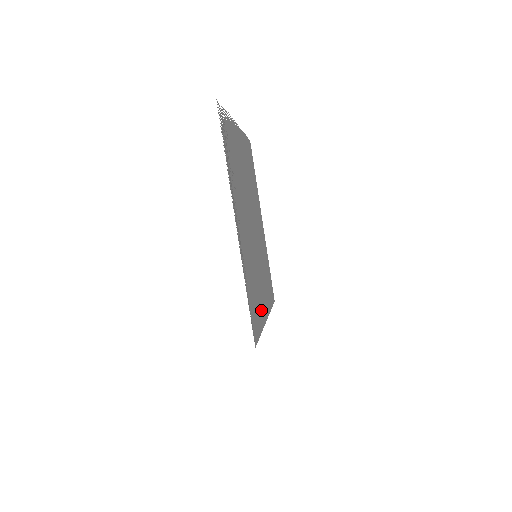
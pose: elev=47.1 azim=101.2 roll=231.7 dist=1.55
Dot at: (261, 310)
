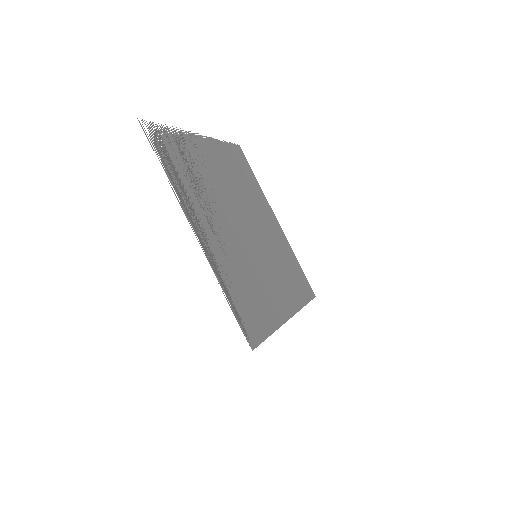
Dot at: (272, 309)
